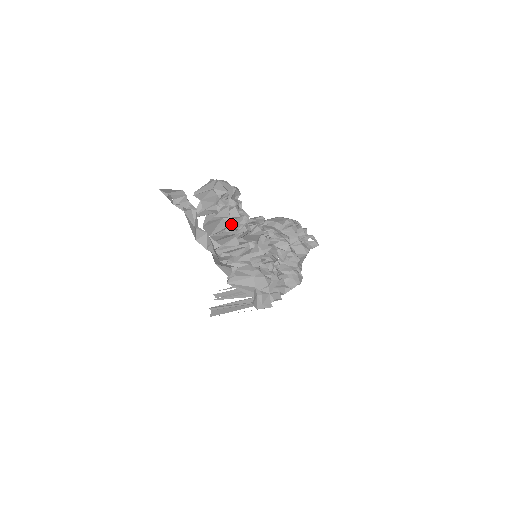
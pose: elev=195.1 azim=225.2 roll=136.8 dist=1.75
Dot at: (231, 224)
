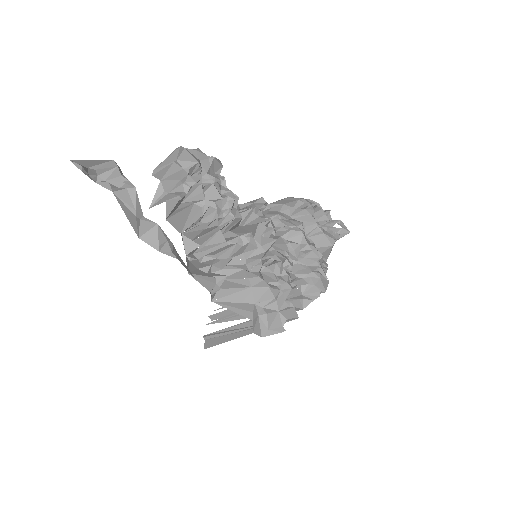
Dot at: (209, 211)
